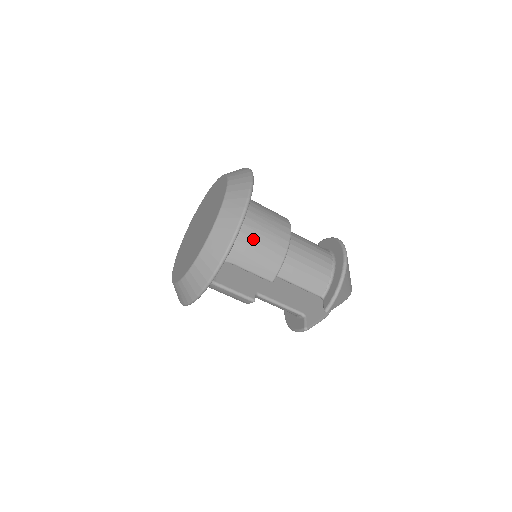
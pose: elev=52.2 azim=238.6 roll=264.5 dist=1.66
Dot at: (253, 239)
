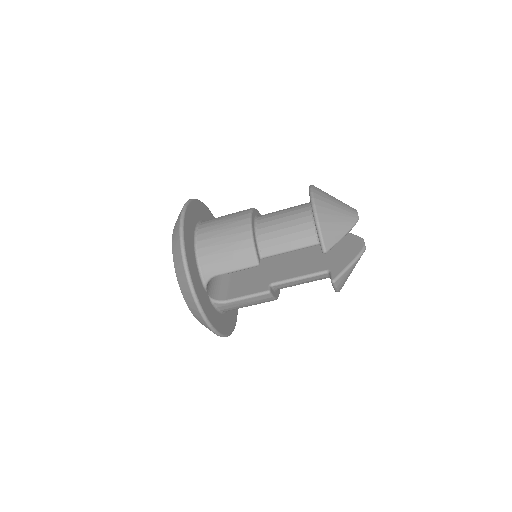
Dot at: (216, 245)
